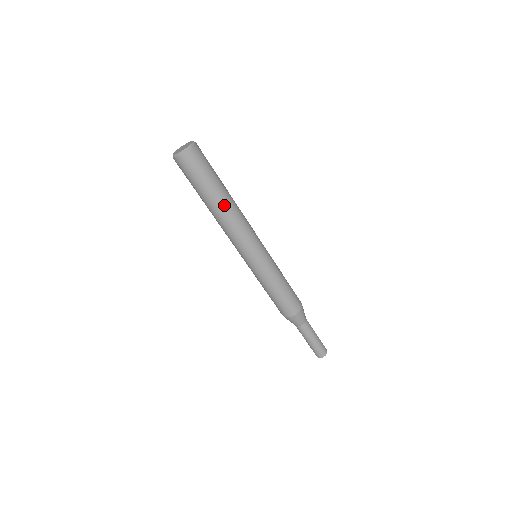
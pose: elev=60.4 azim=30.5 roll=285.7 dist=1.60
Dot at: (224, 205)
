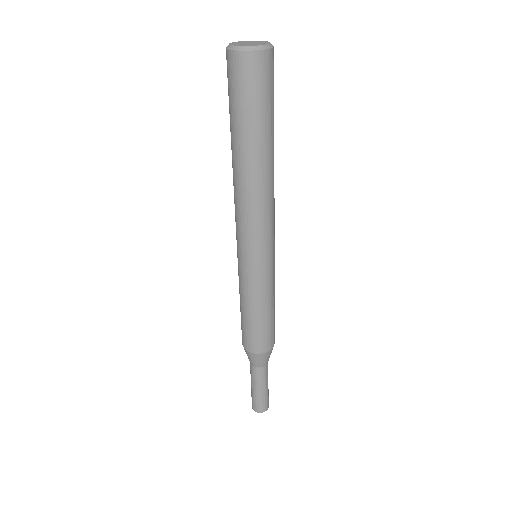
Dot at: (243, 166)
